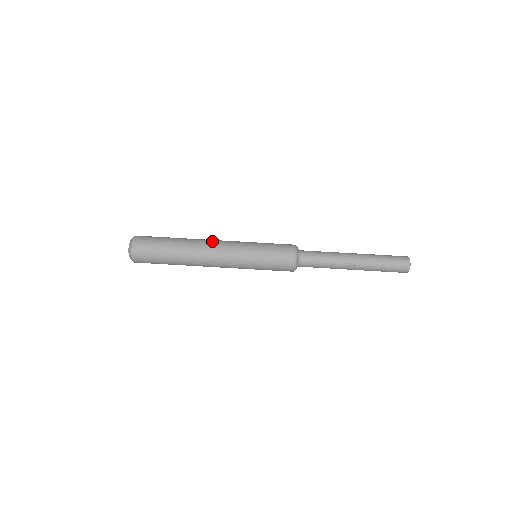
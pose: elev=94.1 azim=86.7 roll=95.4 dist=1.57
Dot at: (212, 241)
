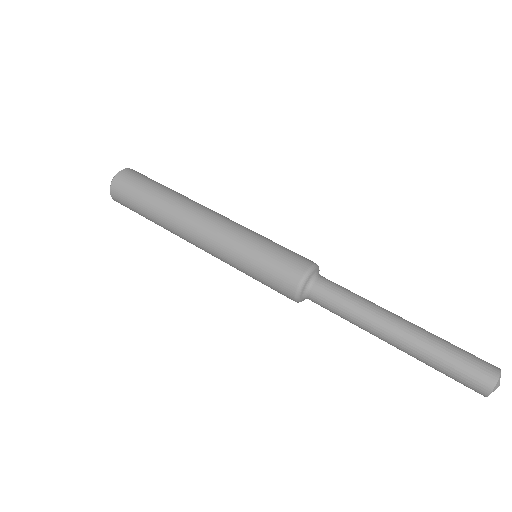
Dot at: occluded
